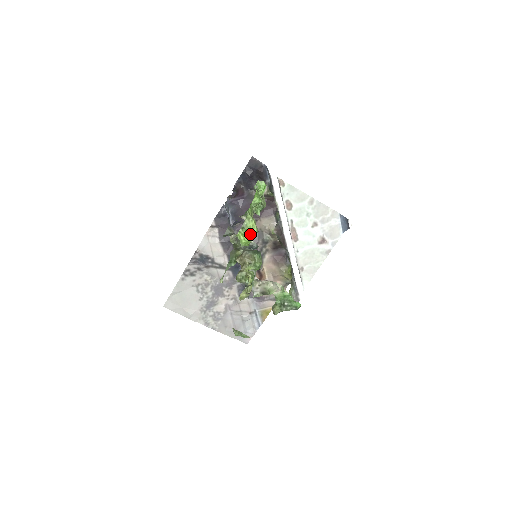
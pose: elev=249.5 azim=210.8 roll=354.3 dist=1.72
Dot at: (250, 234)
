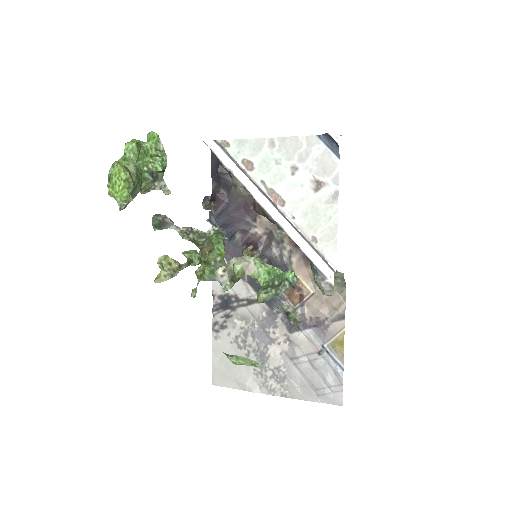
Dot at: (119, 182)
